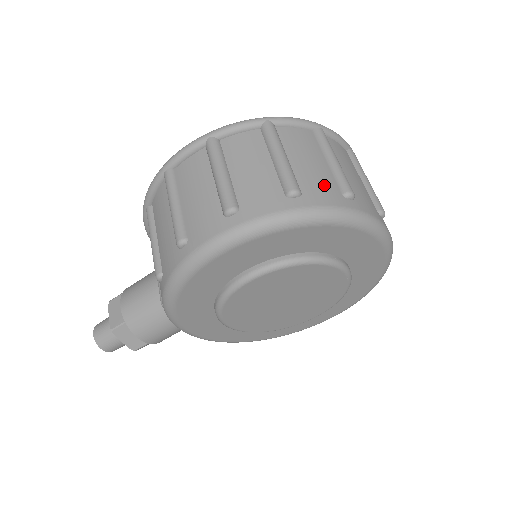
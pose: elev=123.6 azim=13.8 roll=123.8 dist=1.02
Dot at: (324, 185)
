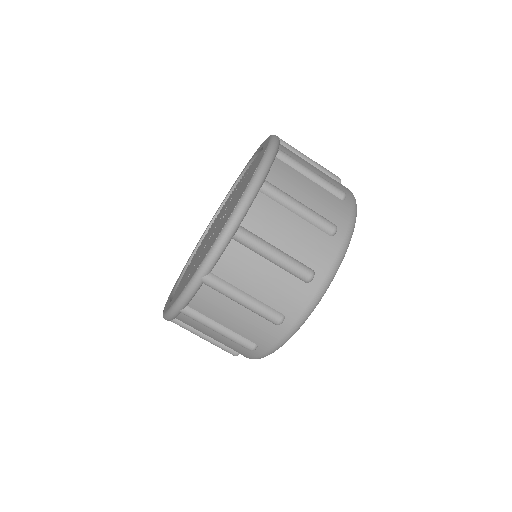
Dot at: (289, 291)
